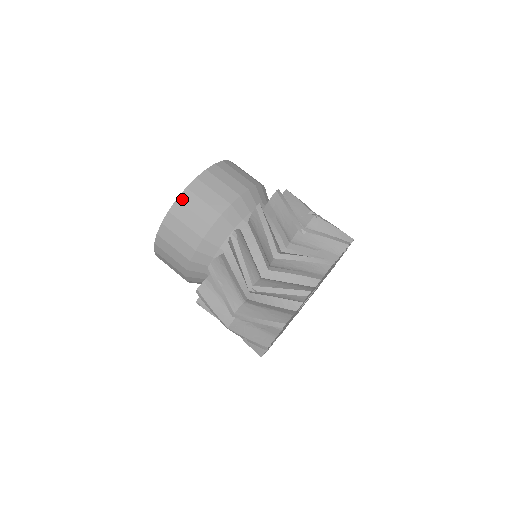
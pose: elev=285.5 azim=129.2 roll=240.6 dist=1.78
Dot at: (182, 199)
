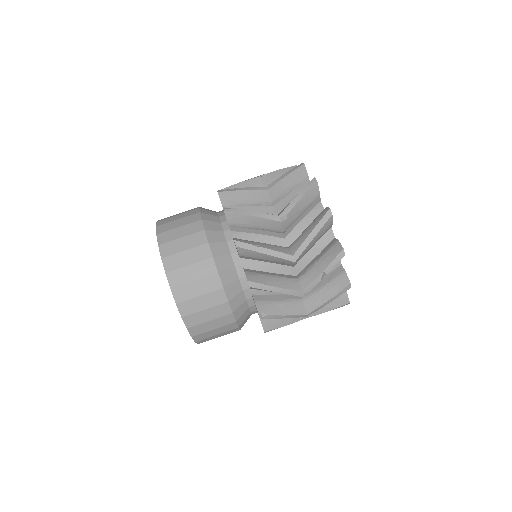
Dot at: (162, 241)
